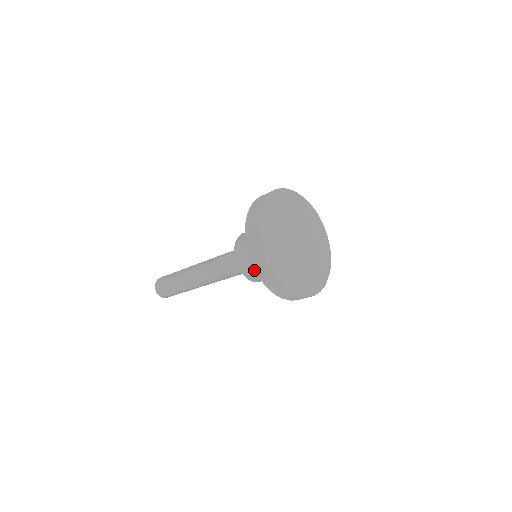
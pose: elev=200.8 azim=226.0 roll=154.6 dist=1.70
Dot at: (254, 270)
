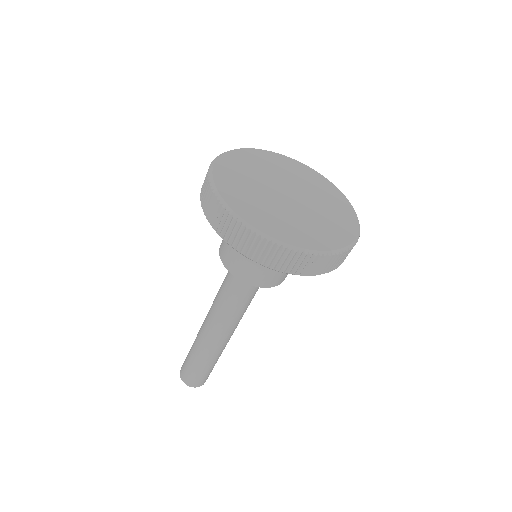
Dot at: (261, 270)
